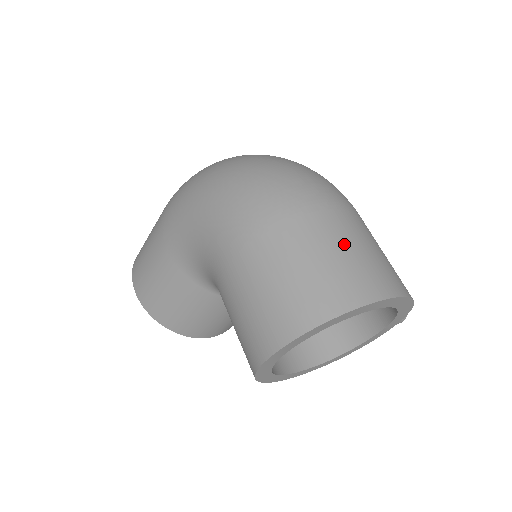
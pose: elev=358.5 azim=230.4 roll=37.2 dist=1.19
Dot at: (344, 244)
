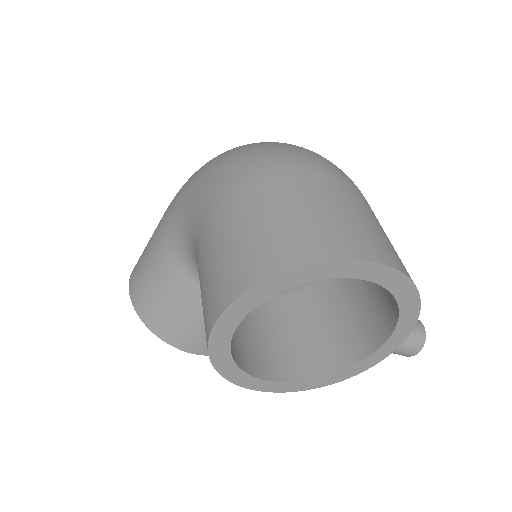
Dot at: (334, 205)
